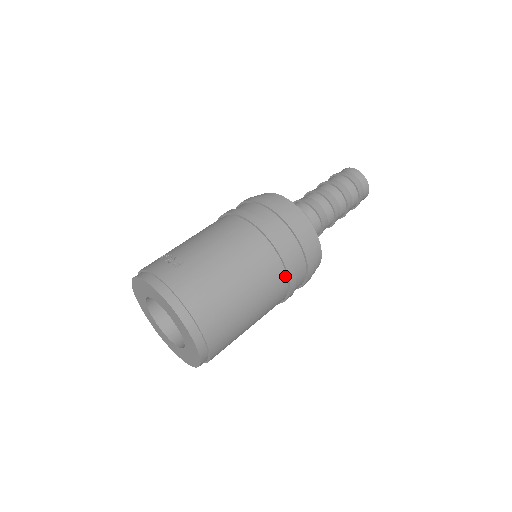
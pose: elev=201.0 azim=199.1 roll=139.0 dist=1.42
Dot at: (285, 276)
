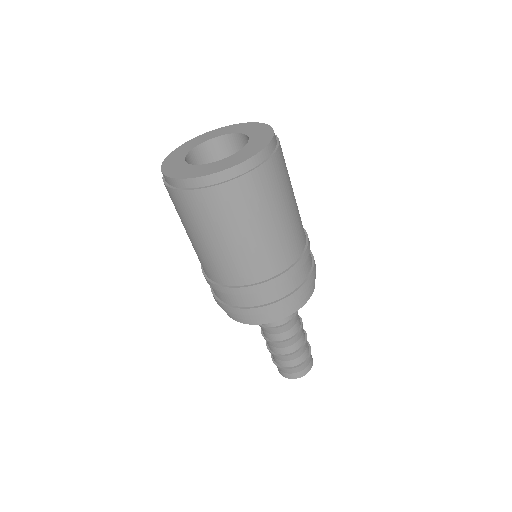
Dot at: (297, 258)
